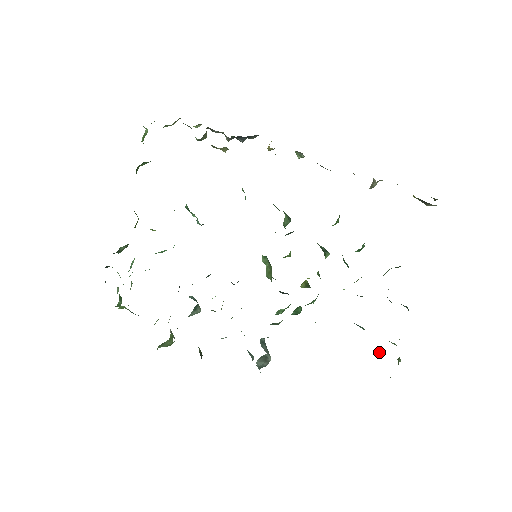
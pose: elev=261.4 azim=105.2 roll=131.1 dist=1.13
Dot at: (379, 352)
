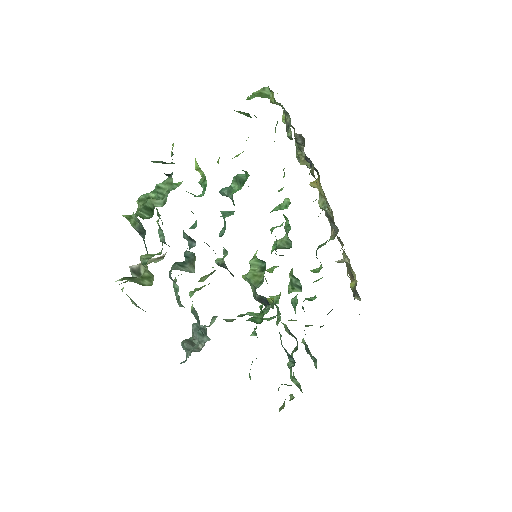
Dot at: occluded
